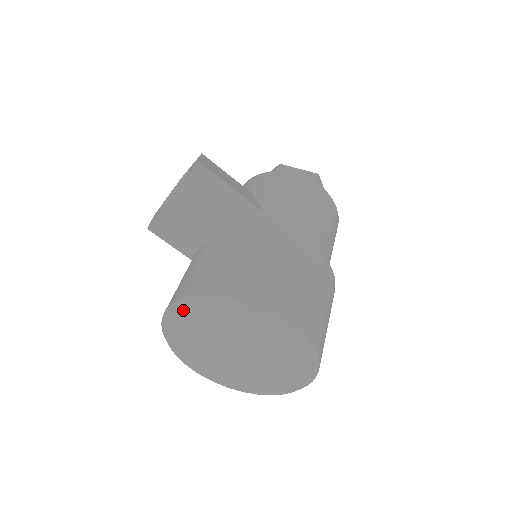
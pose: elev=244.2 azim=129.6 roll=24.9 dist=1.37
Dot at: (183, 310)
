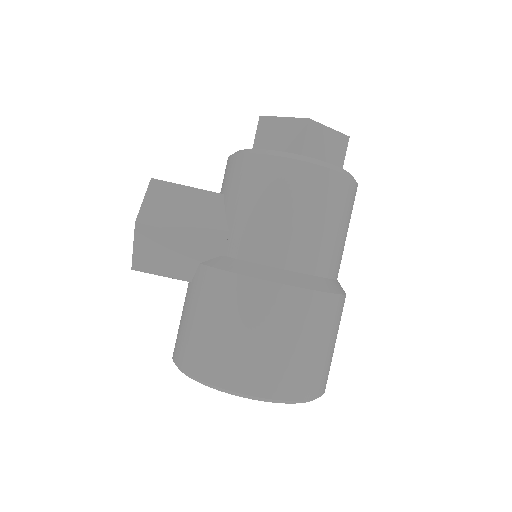
Dot at: occluded
